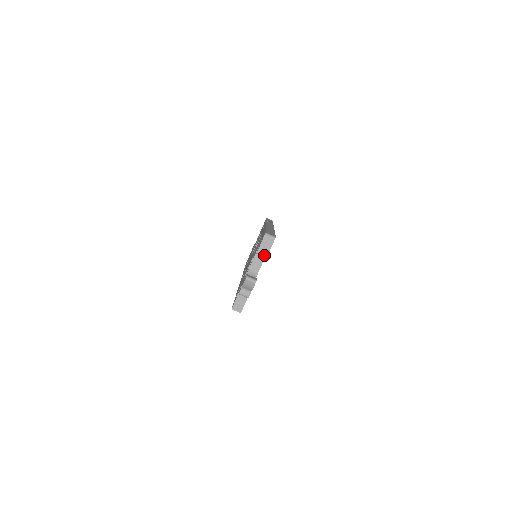
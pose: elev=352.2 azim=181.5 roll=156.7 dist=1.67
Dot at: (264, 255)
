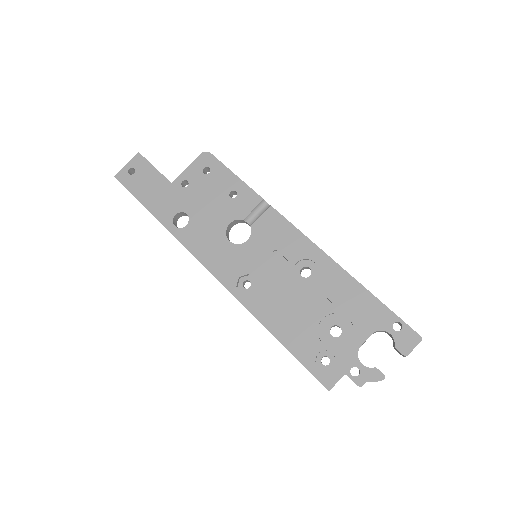
Dot at: occluded
